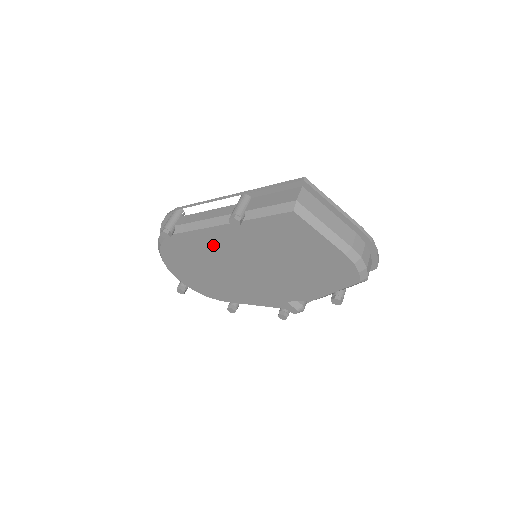
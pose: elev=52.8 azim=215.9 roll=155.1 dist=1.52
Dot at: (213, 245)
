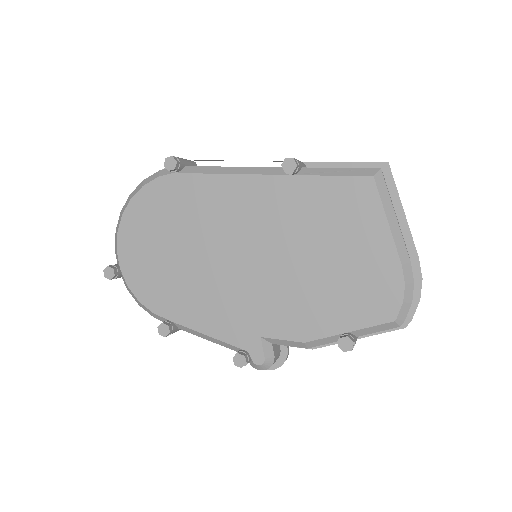
Dot at: (222, 205)
